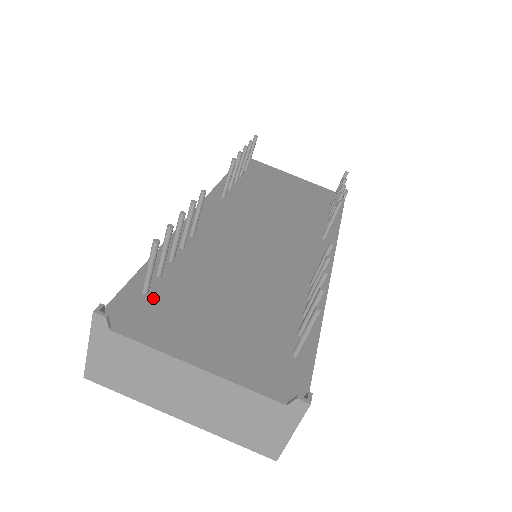
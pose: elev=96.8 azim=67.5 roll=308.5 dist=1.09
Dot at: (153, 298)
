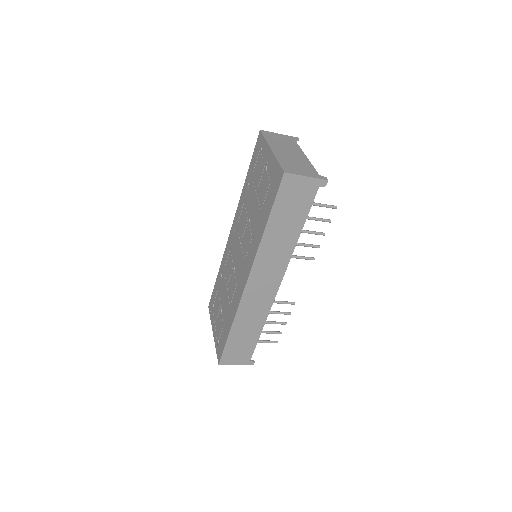
Dot at: occluded
